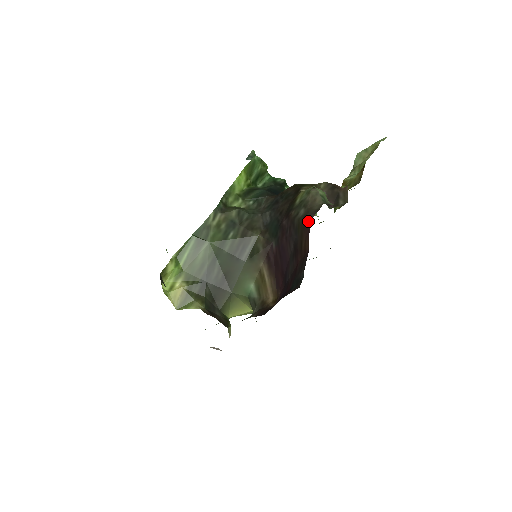
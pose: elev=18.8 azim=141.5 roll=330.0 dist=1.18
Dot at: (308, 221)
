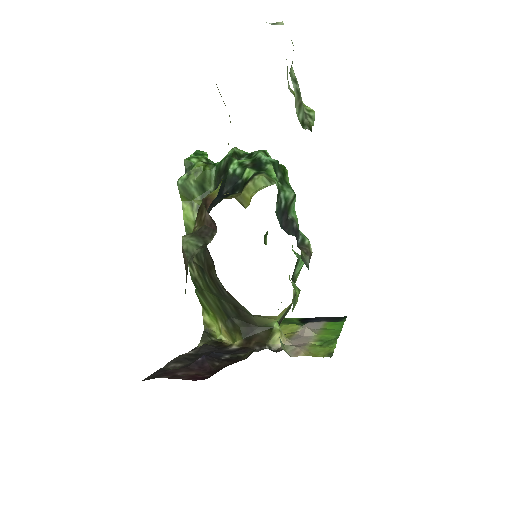
Dot at: occluded
